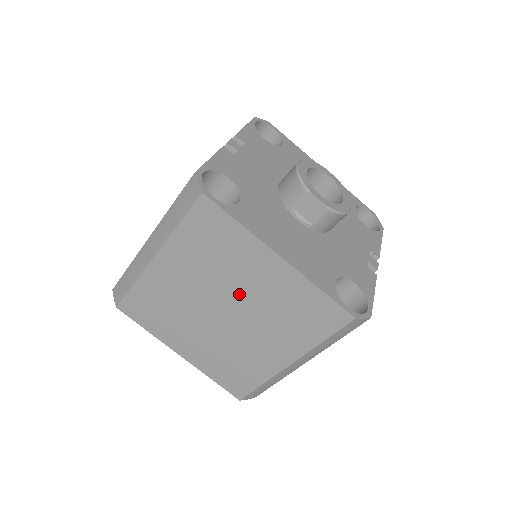
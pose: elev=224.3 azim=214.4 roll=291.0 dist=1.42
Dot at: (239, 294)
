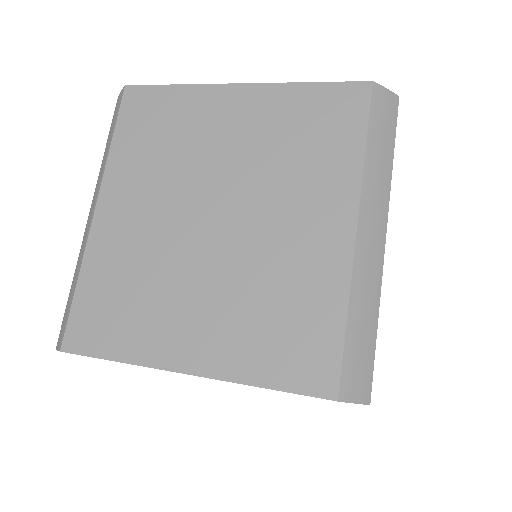
Dot at: (219, 171)
